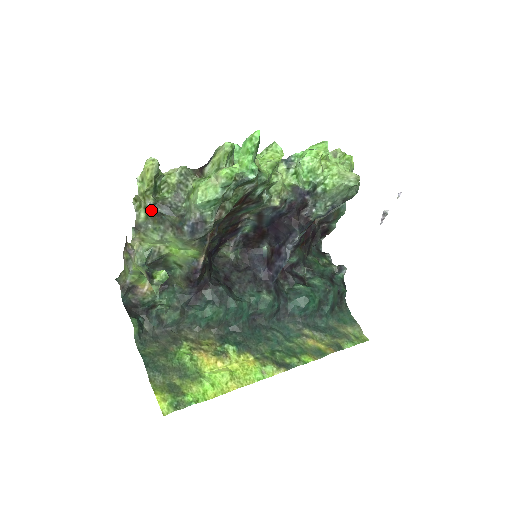
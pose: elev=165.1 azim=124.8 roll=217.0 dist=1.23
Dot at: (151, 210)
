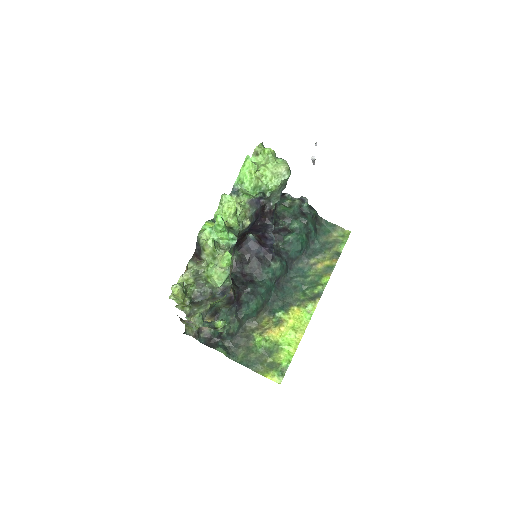
Dot at: (191, 304)
